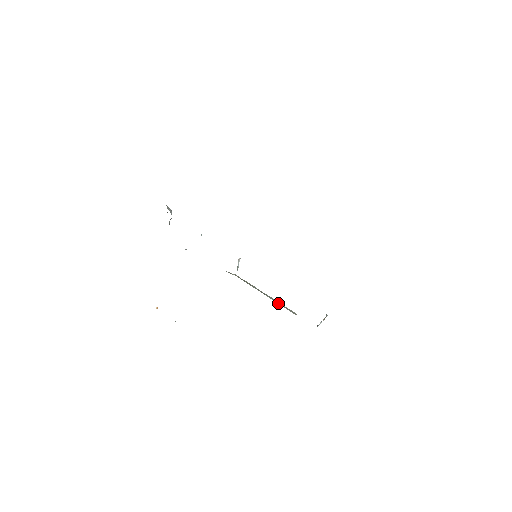
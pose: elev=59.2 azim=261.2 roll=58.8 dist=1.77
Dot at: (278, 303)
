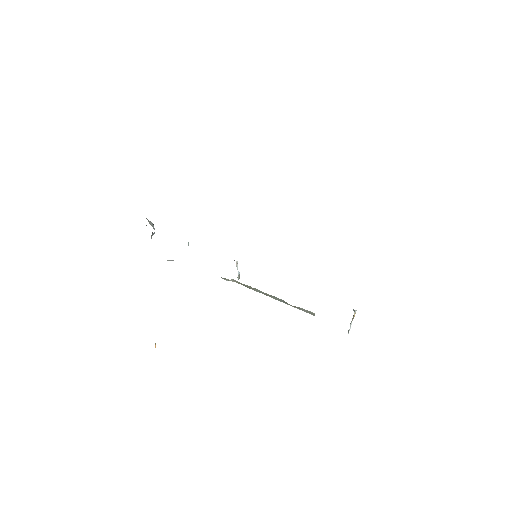
Dot at: (290, 305)
